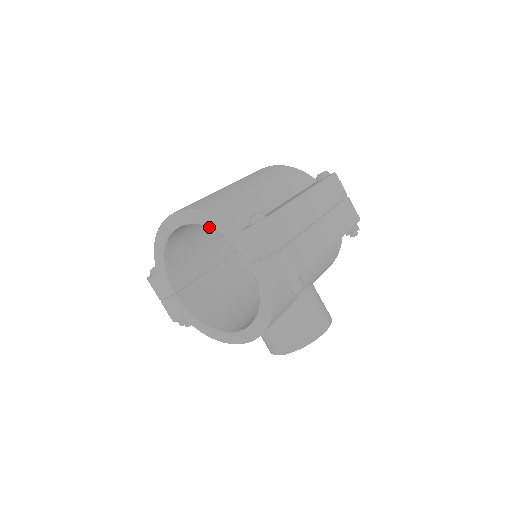
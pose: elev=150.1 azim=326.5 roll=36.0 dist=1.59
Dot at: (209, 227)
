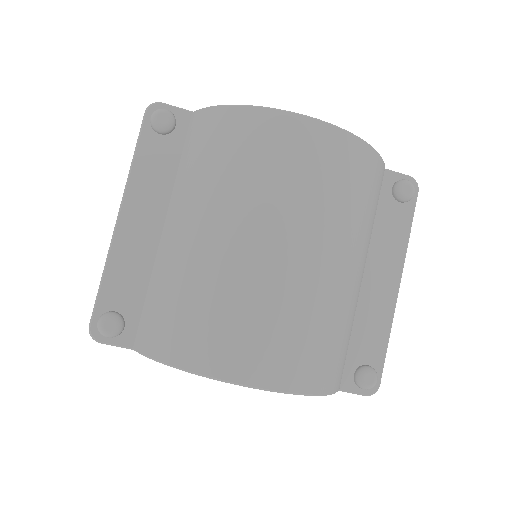
Dot at: occluded
